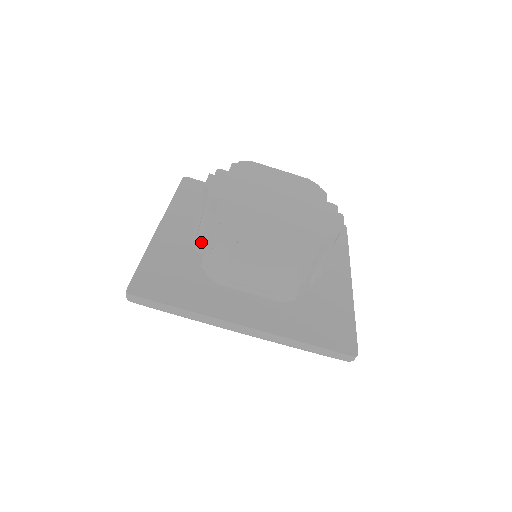
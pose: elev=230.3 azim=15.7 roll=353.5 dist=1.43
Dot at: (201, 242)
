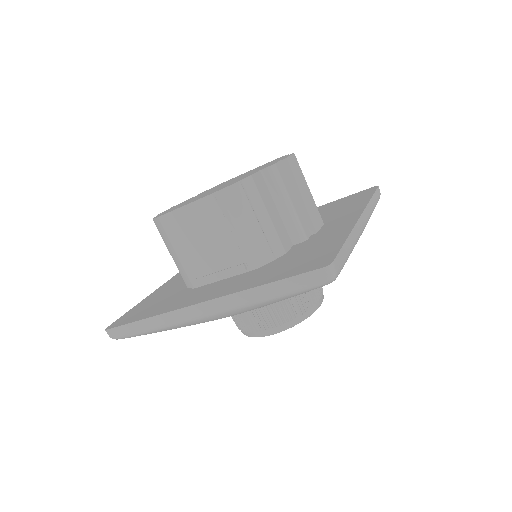
Dot at: occluded
